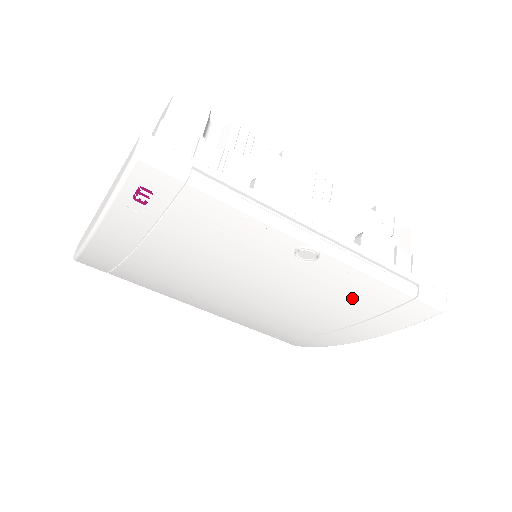
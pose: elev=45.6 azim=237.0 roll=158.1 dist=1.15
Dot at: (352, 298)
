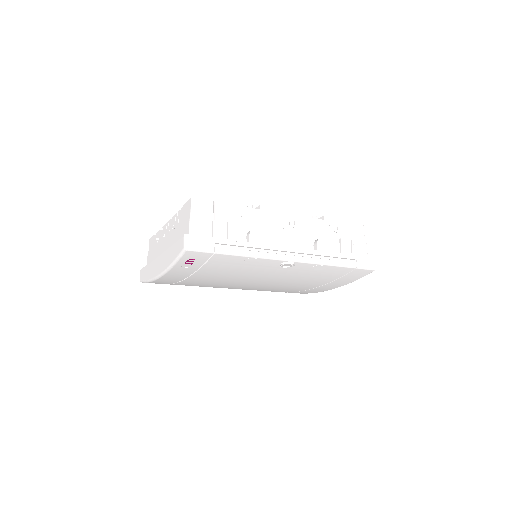
Dot at: (319, 275)
